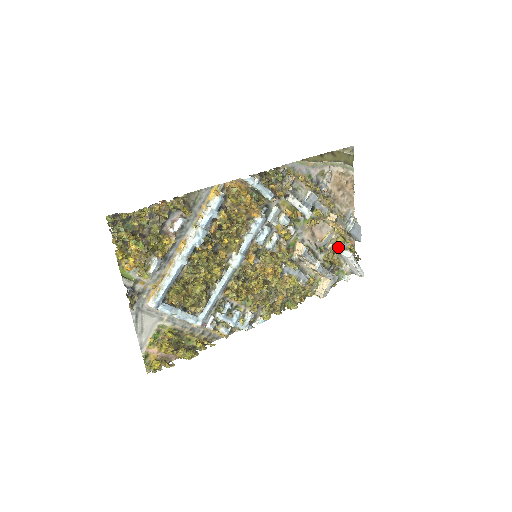
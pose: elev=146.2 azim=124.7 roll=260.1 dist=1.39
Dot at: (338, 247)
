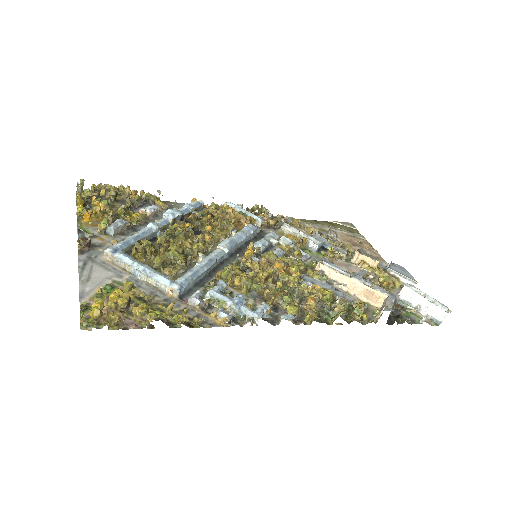
Dot at: (383, 282)
